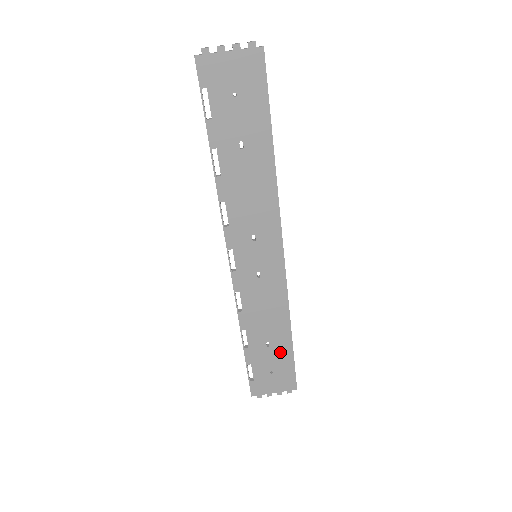
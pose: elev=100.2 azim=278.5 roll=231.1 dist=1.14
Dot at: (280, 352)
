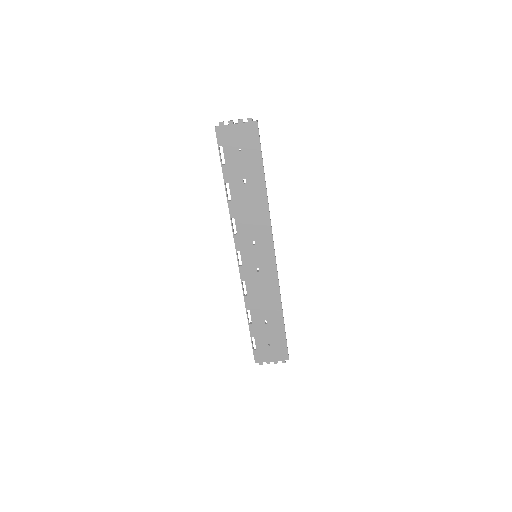
Dot at: (275, 329)
